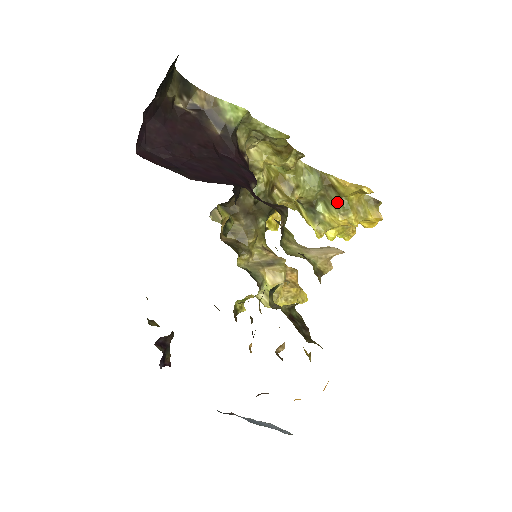
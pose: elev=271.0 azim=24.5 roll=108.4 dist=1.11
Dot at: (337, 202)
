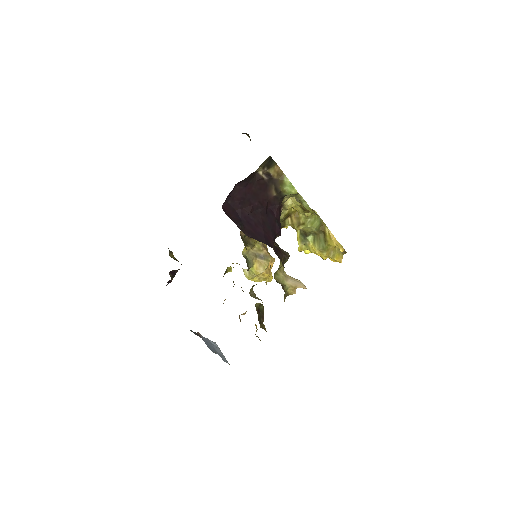
Dot at: (321, 242)
